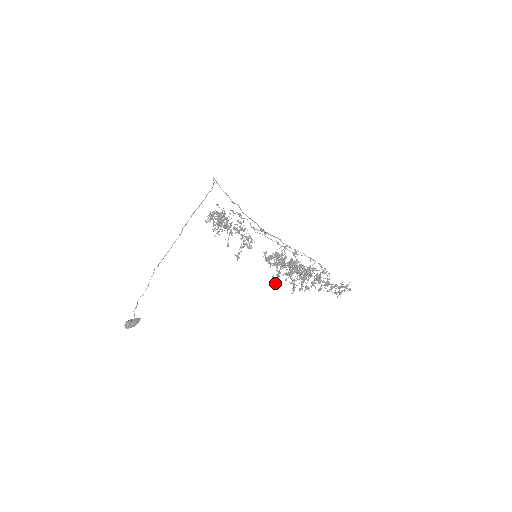
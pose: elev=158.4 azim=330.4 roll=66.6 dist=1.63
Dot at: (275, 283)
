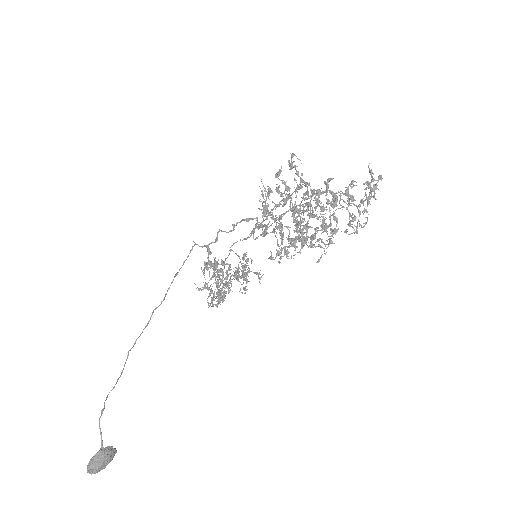
Dot at: occluded
